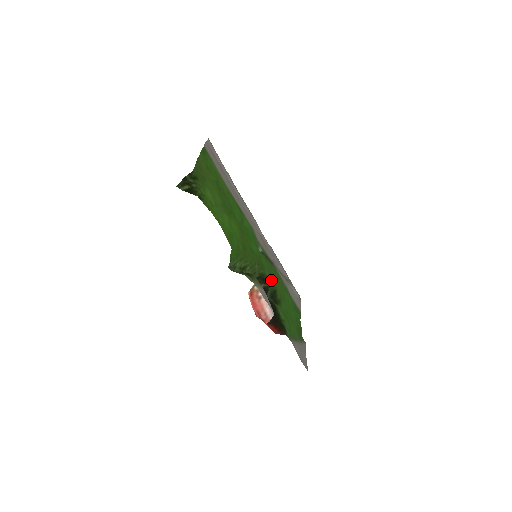
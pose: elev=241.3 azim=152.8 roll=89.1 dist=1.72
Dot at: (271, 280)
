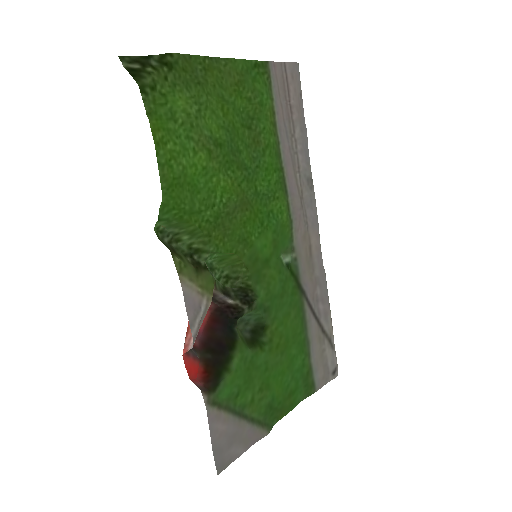
Dot at: (265, 306)
